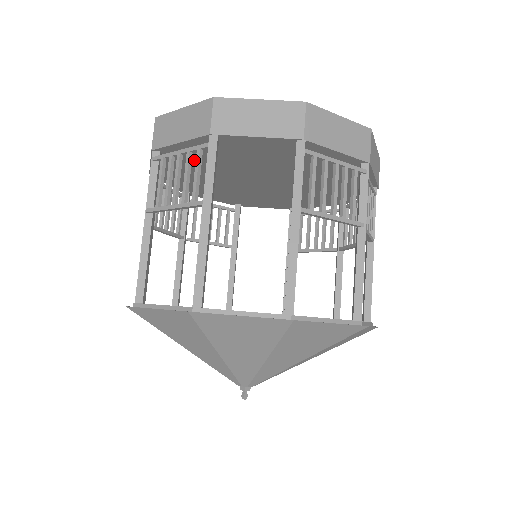
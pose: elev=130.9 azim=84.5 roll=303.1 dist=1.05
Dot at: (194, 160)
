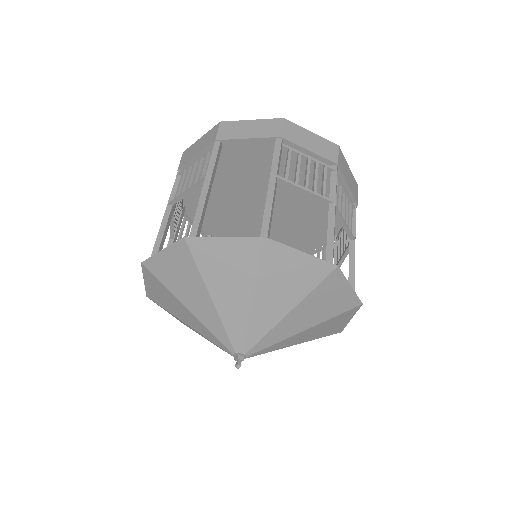
Dot at: occluded
